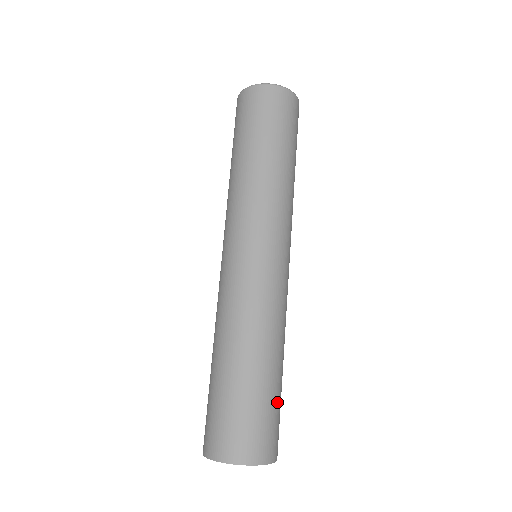
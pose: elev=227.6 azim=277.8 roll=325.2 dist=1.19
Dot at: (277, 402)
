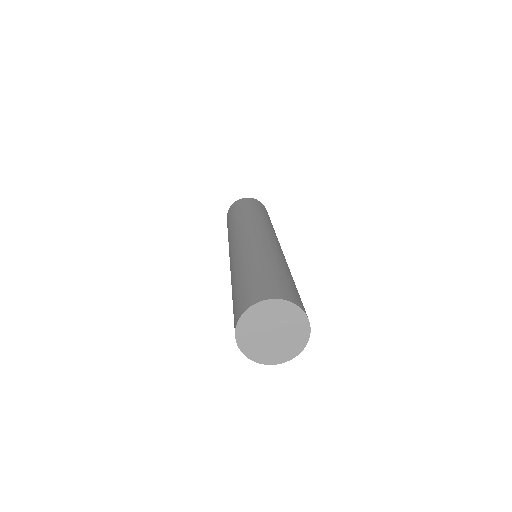
Dot at: occluded
